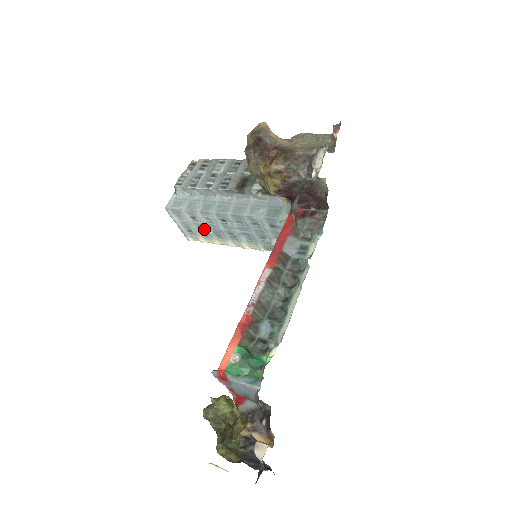
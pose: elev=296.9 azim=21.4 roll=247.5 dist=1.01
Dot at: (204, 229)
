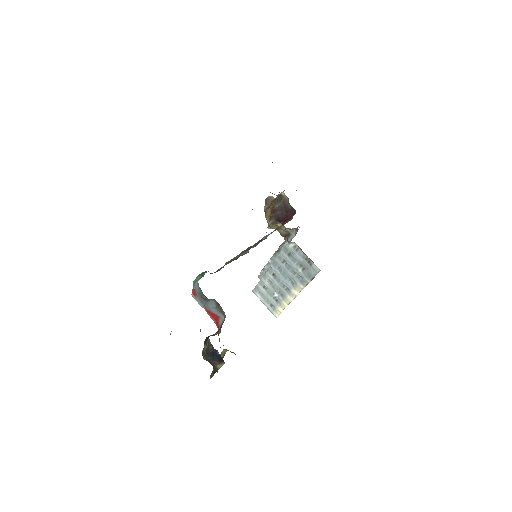
Dot at: (273, 295)
